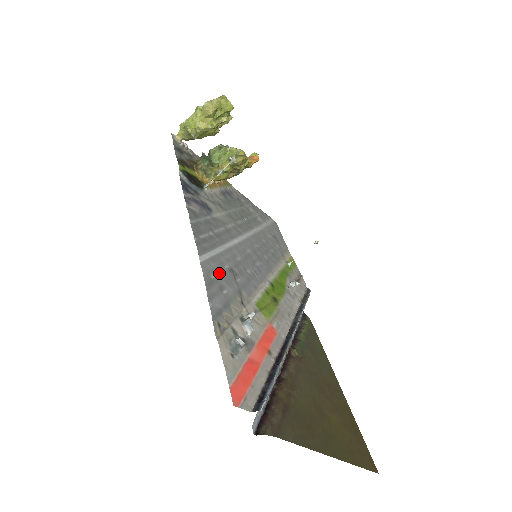
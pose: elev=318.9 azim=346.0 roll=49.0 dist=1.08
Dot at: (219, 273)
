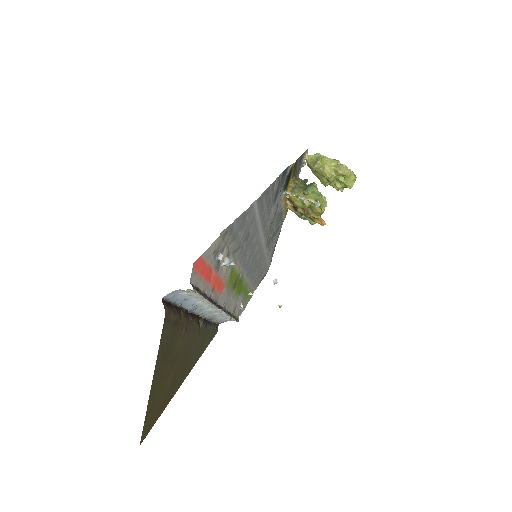
Dot at: (248, 223)
